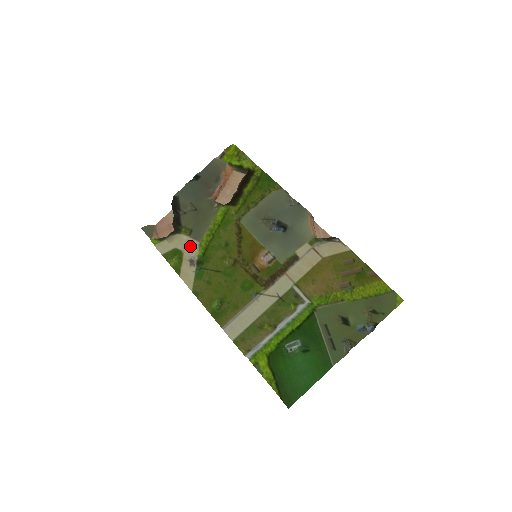
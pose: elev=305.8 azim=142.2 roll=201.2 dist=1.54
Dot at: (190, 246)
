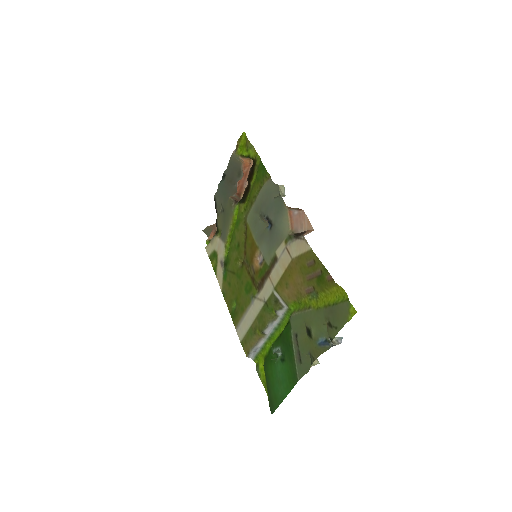
Dot at: (220, 248)
